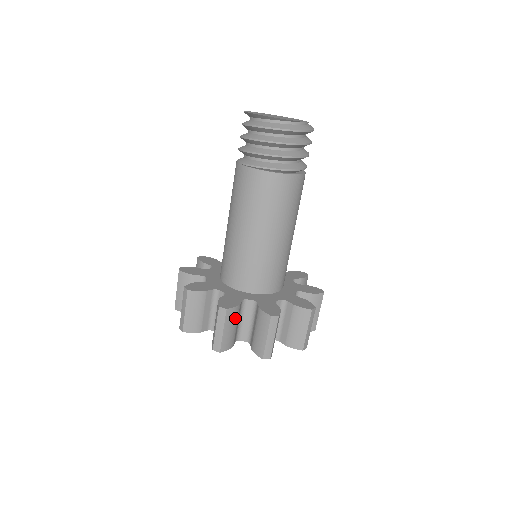
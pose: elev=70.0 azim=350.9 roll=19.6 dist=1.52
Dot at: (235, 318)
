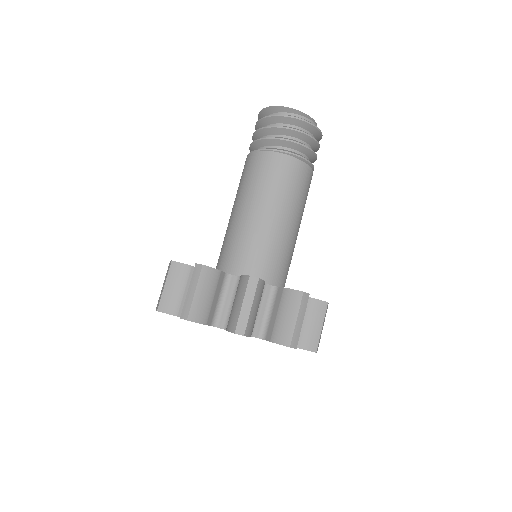
Dot at: (260, 296)
